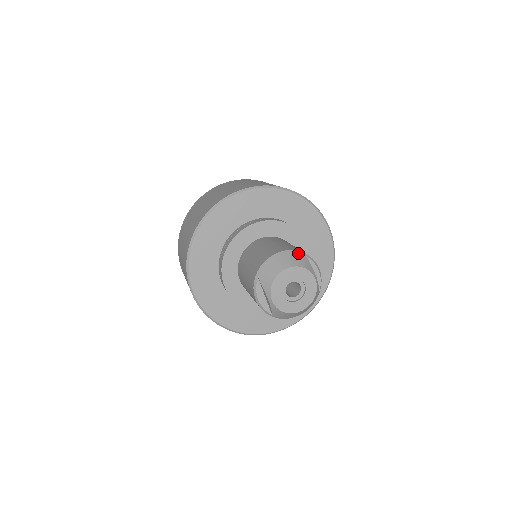
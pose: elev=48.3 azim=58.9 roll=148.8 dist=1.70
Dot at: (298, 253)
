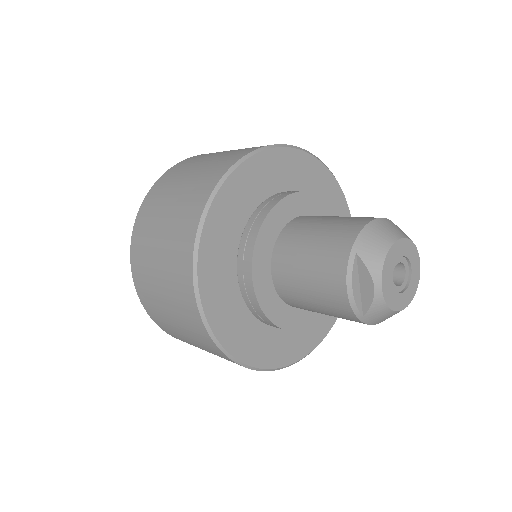
Dot at: occluded
